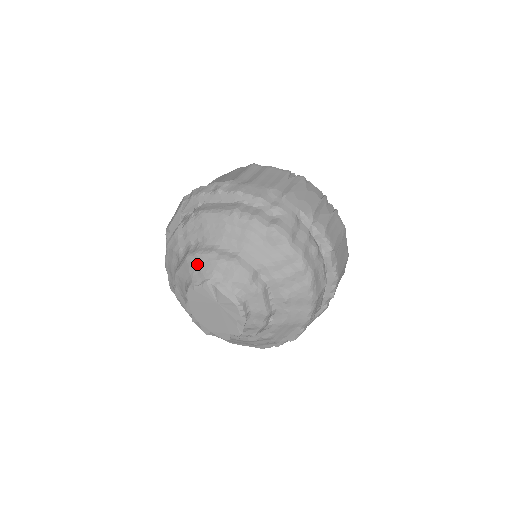
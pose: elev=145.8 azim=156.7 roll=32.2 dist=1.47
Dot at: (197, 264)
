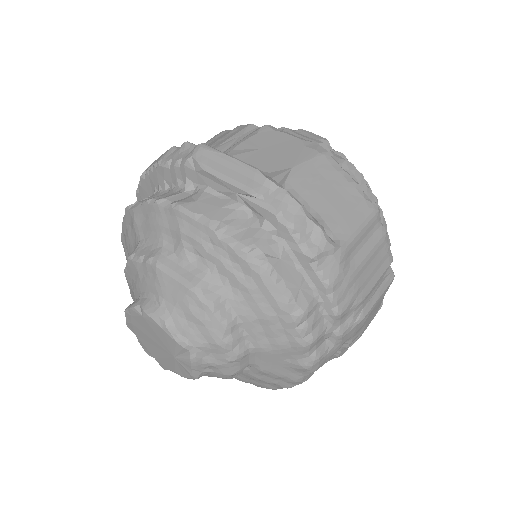
Dot at: (196, 316)
